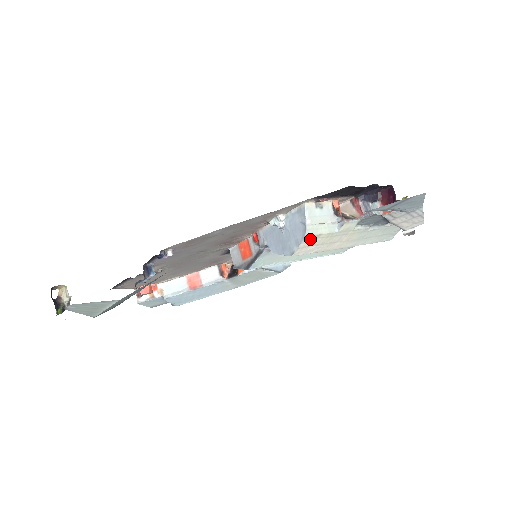
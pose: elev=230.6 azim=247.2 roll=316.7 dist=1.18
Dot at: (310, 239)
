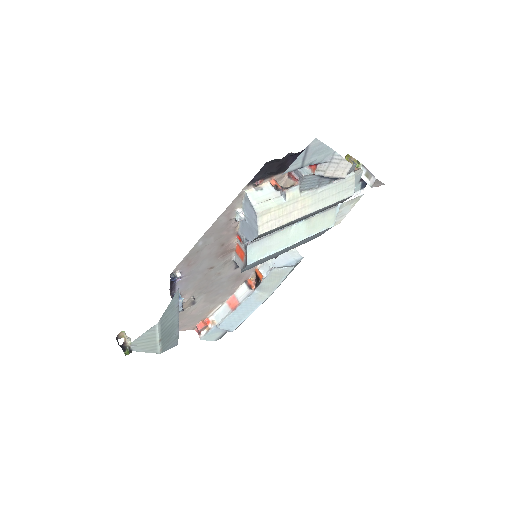
Dot at: (263, 215)
